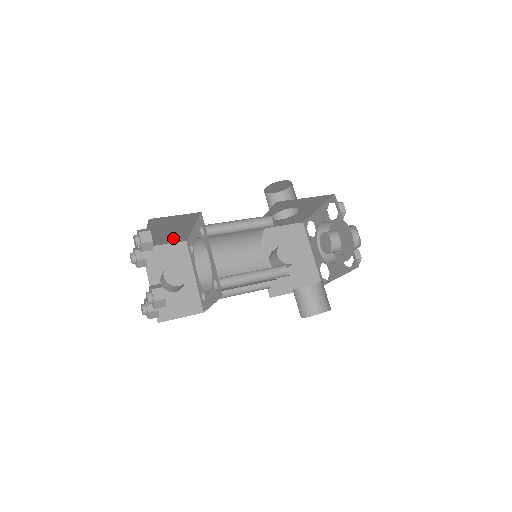
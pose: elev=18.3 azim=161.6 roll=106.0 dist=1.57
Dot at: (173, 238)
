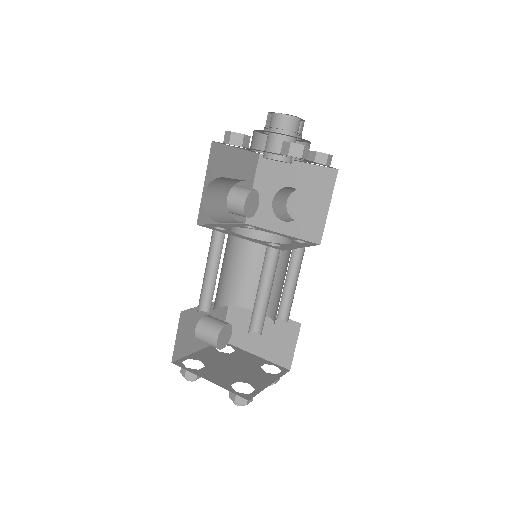
Dot at: occluded
